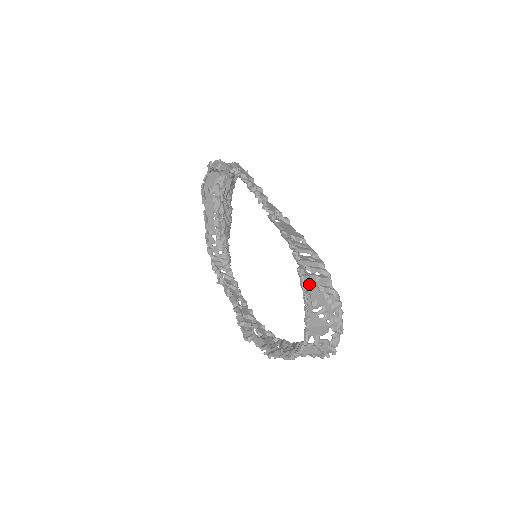
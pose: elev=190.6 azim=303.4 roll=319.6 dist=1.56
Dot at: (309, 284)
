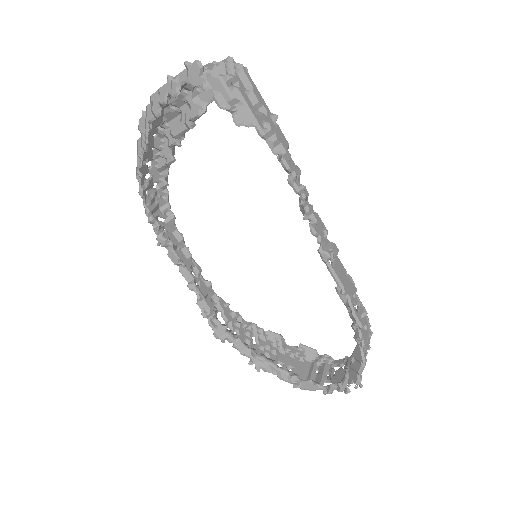
Dot at: occluded
